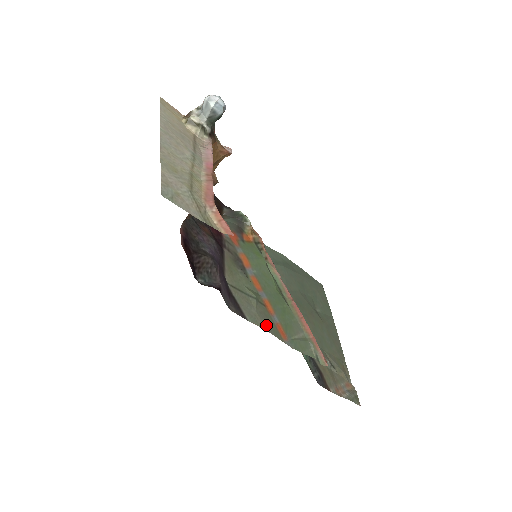
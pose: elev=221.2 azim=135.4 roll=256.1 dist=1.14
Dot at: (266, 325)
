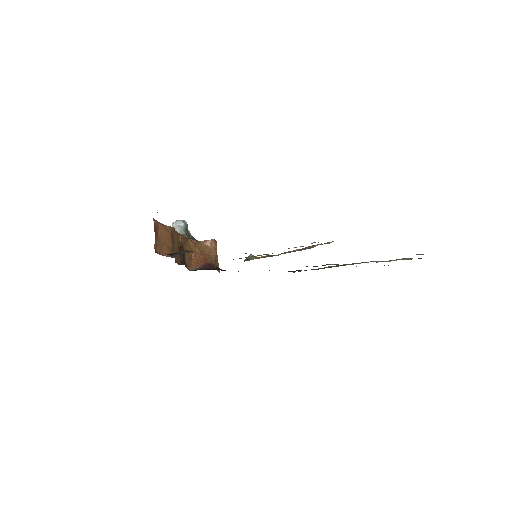
Dot at: occluded
